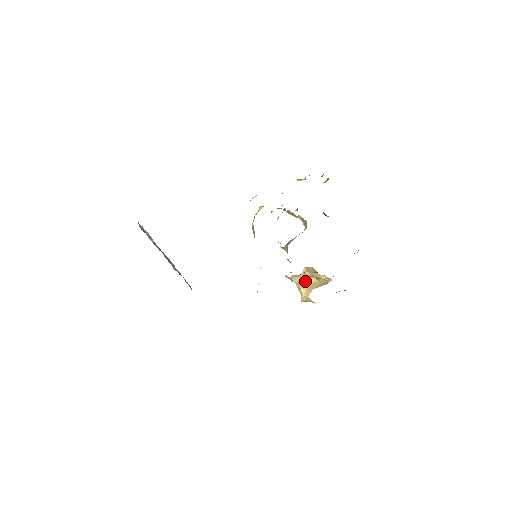
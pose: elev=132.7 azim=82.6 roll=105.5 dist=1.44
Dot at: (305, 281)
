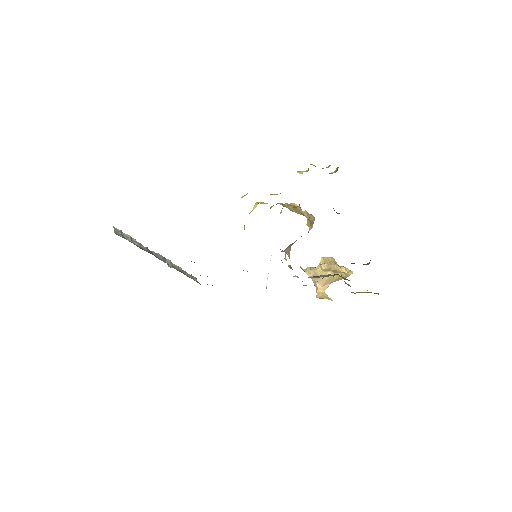
Dot at: occluded
